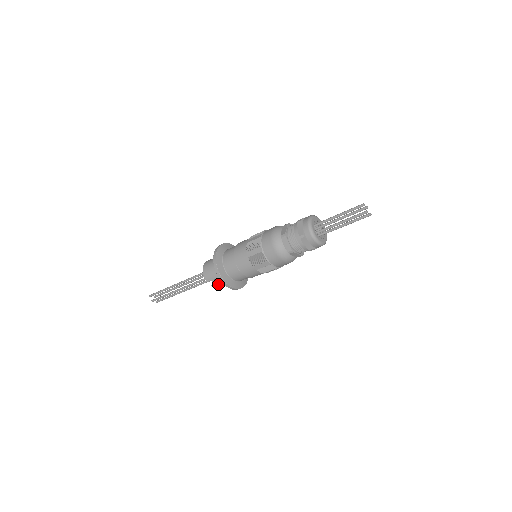
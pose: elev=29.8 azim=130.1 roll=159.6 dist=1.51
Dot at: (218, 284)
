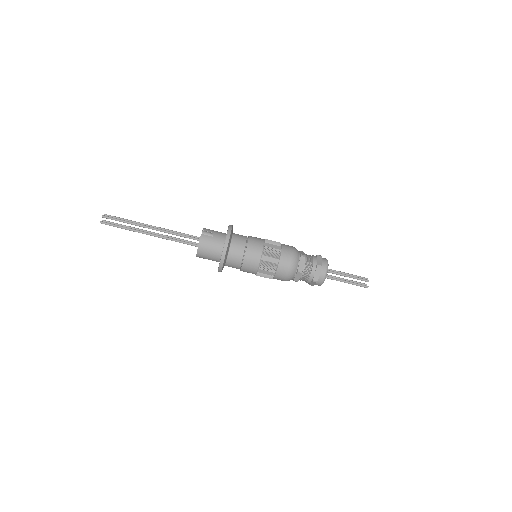
Dot at: (209, 238)
